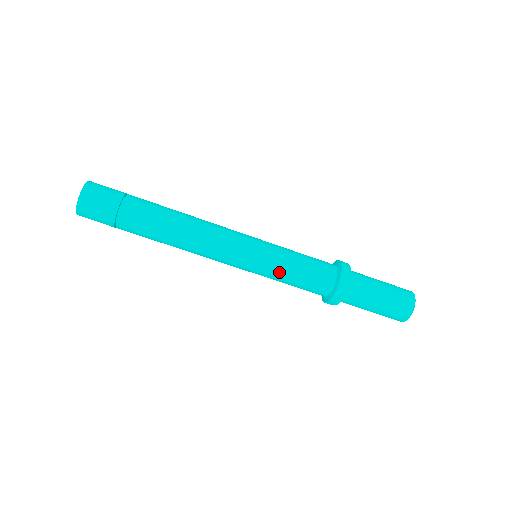
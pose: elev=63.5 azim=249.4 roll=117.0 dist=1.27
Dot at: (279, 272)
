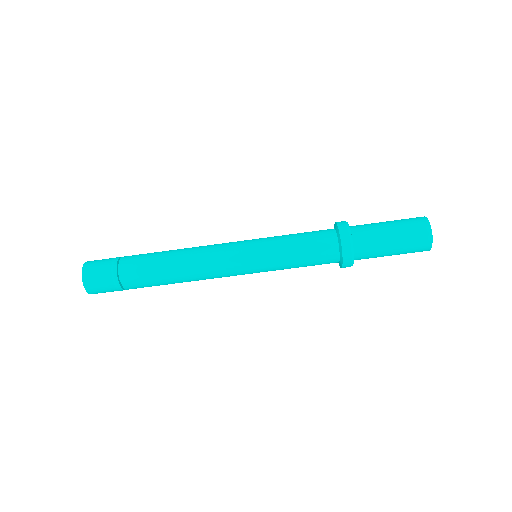
Dot at: (282, 269)
